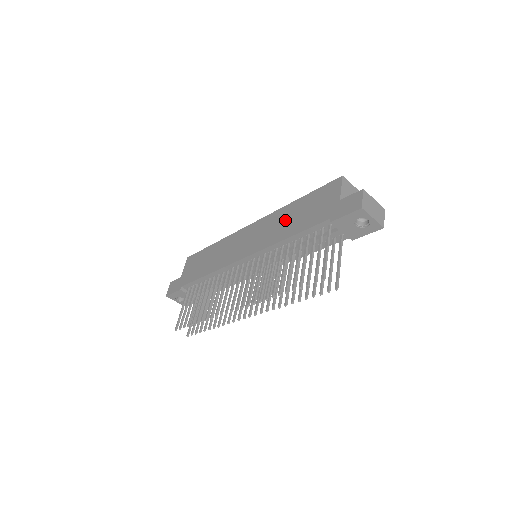
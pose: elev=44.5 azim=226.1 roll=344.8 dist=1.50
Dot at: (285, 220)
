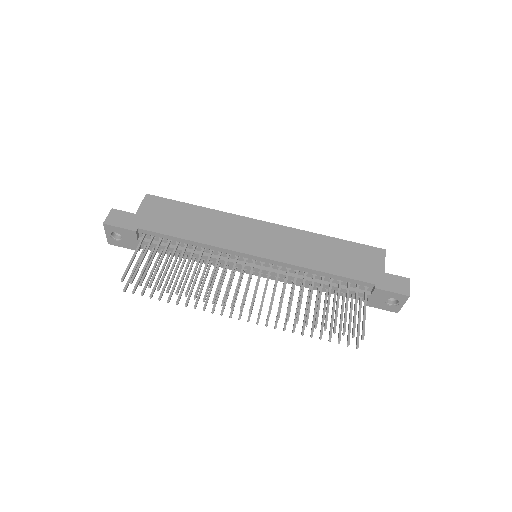
Dot at: (317, 249)
